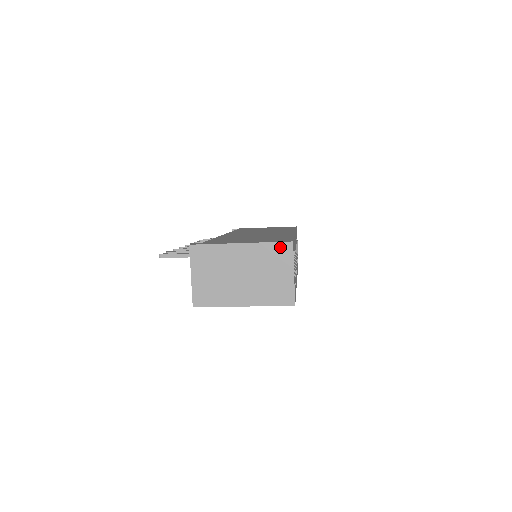
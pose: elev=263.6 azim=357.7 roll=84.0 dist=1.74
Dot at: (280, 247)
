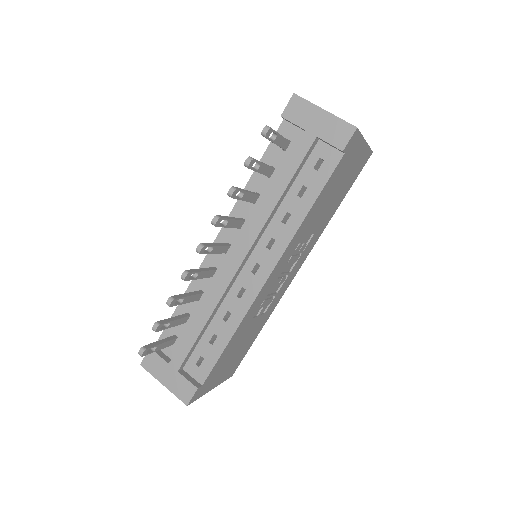
Dot at: occluded
